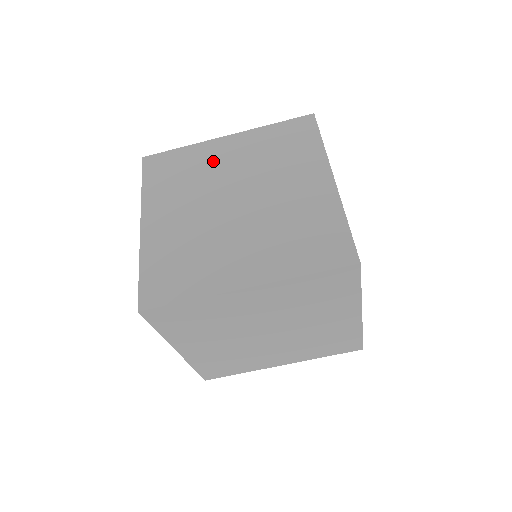
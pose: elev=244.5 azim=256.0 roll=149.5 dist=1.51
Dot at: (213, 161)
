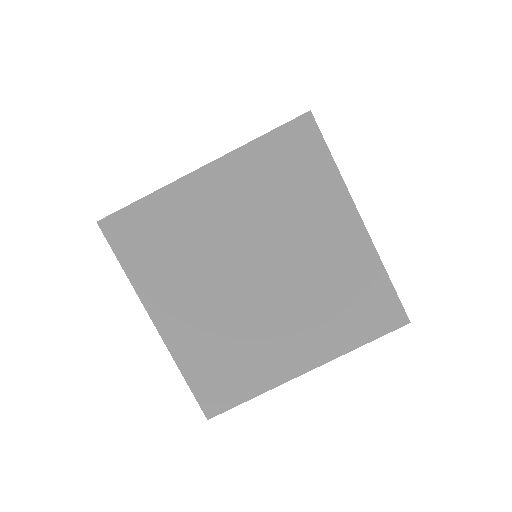
Dot at: occluded
